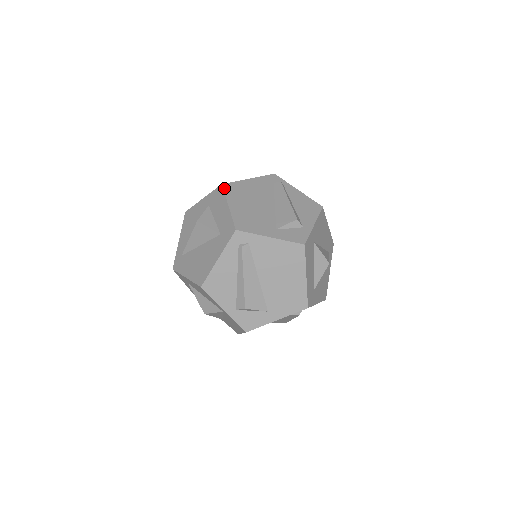
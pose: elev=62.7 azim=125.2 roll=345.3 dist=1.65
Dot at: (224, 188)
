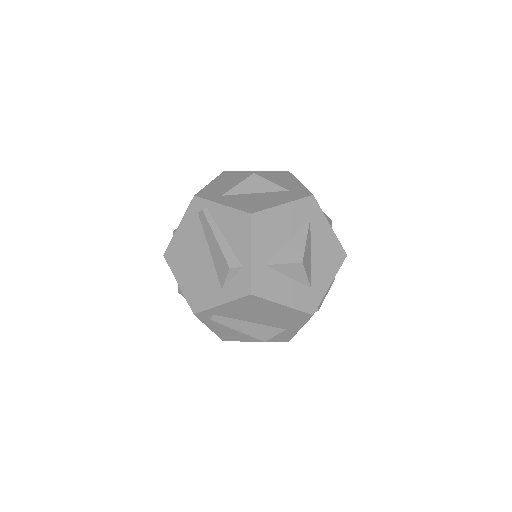
Dot at: (166, 260)
